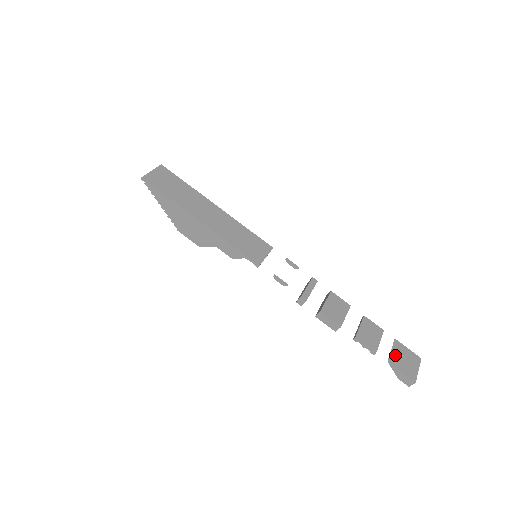
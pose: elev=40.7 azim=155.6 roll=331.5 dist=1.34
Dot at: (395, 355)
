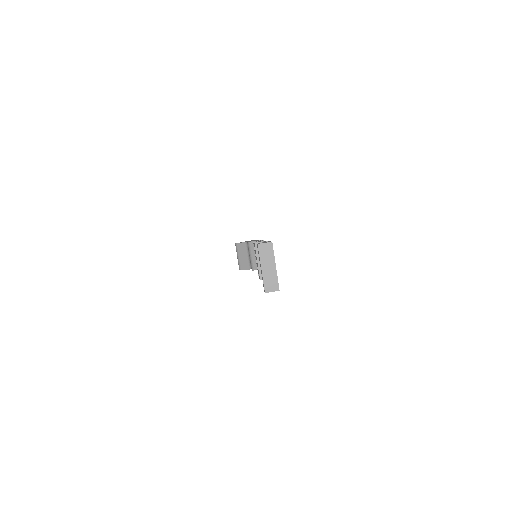
Dot at: occluded
